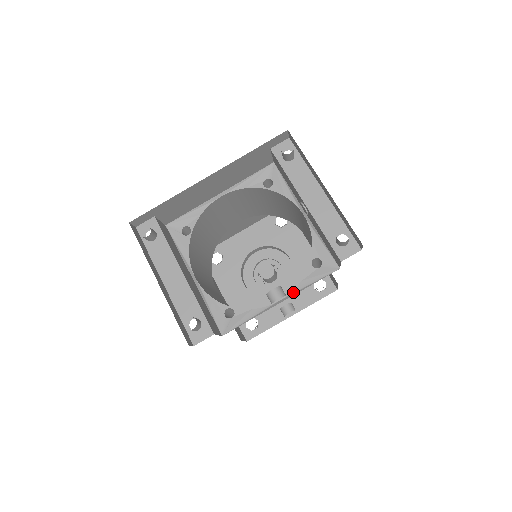
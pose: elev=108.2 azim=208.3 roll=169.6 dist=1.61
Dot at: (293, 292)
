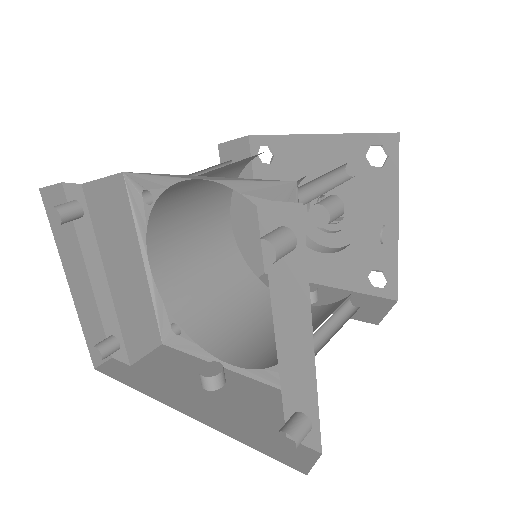
Dot at: (248, 371)
